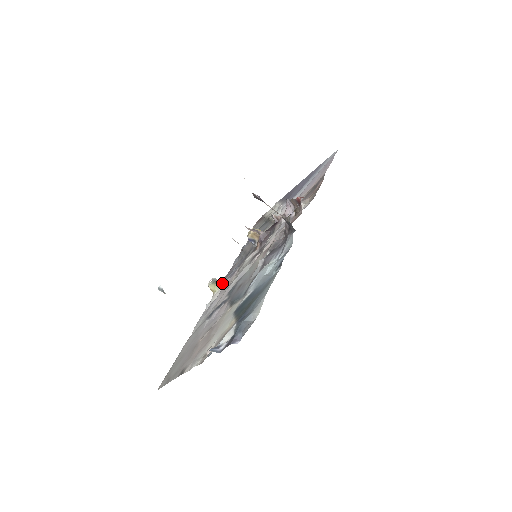
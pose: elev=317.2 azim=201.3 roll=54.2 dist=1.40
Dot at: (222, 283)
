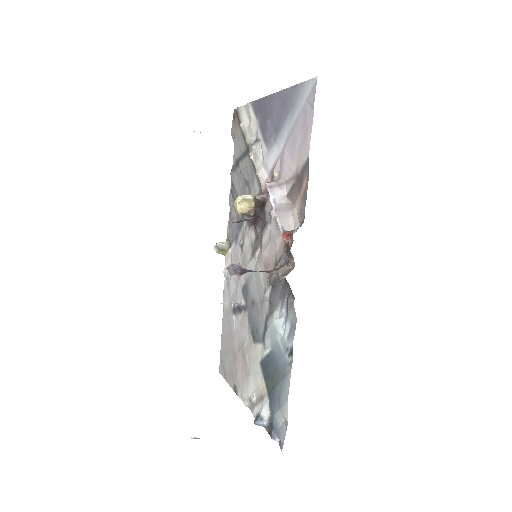
Dot at: (228, 246)
